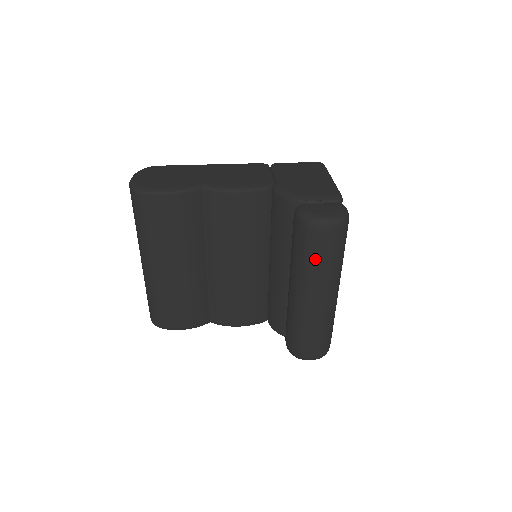
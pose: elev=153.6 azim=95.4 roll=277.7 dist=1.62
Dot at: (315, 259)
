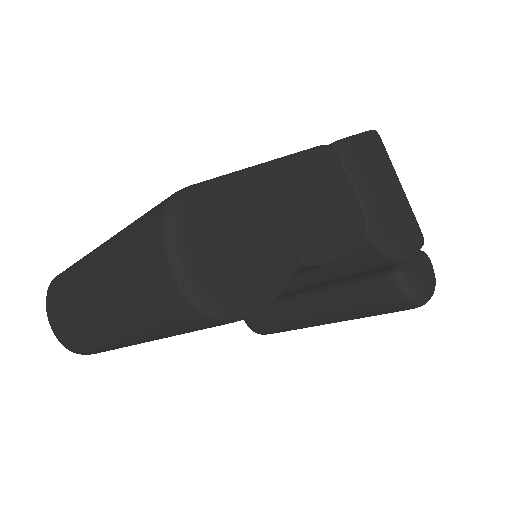
Dot at: occluded
